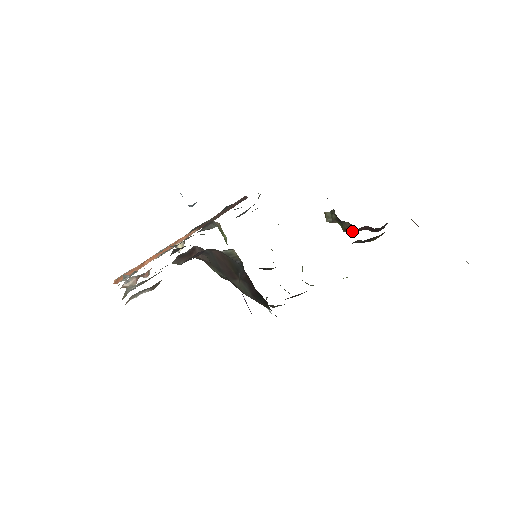
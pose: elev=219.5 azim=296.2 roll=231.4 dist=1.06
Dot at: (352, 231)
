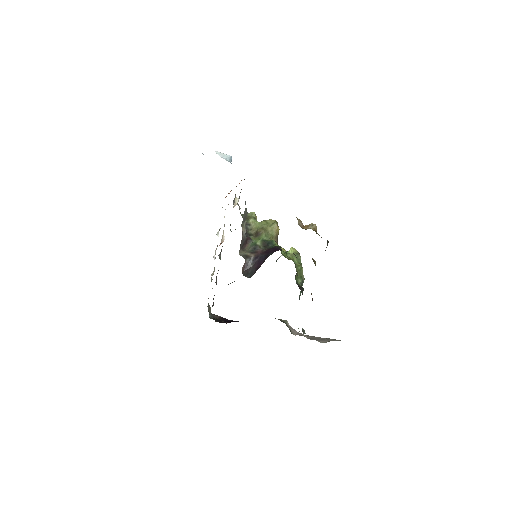
Dot at: occluded
